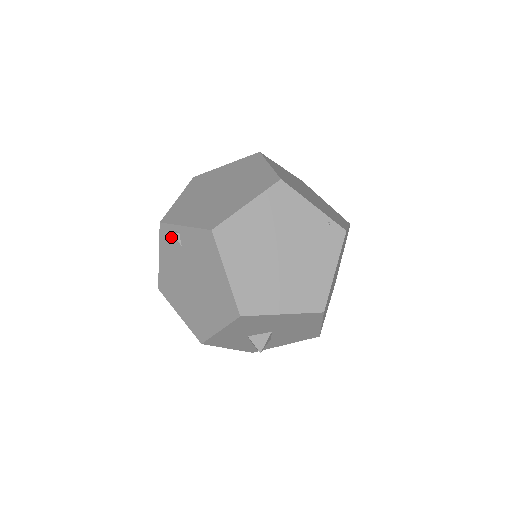
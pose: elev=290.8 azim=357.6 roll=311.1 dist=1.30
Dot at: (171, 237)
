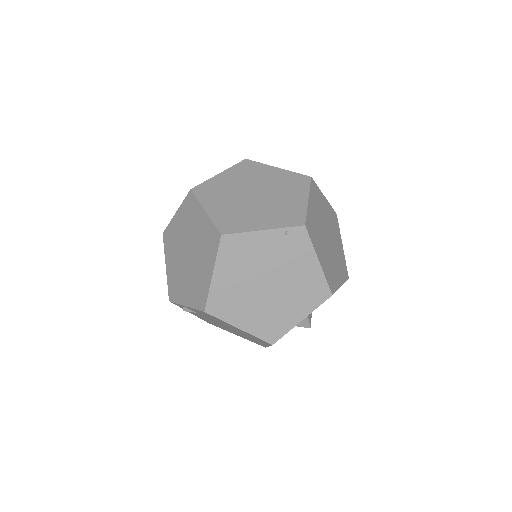
Dot at: occluded
